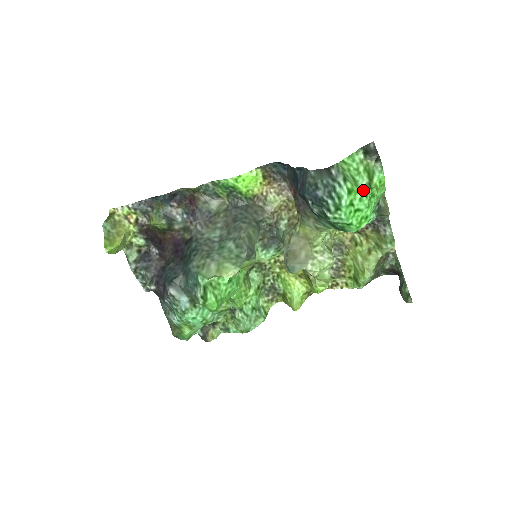
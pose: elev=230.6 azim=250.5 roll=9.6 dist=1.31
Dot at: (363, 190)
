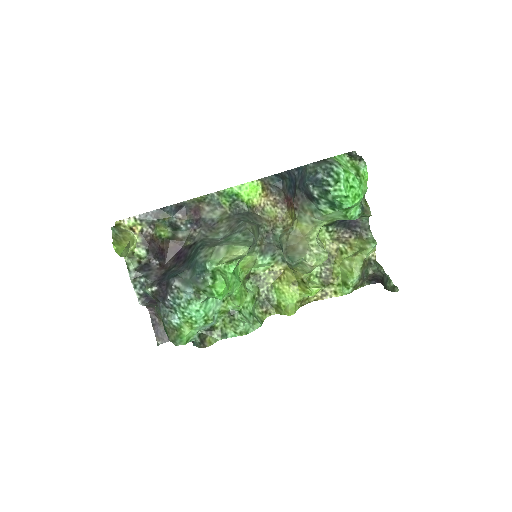
Dot at: (354, 175)
